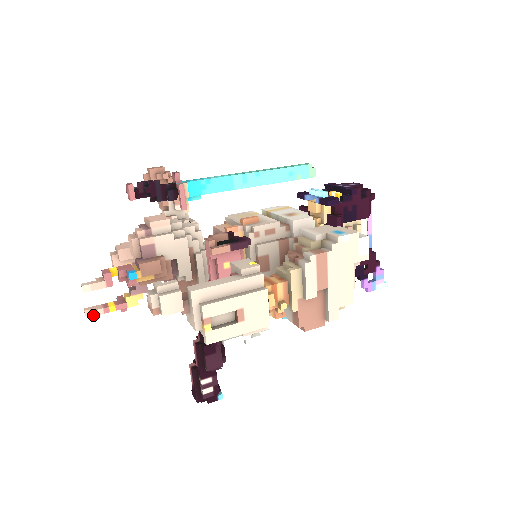
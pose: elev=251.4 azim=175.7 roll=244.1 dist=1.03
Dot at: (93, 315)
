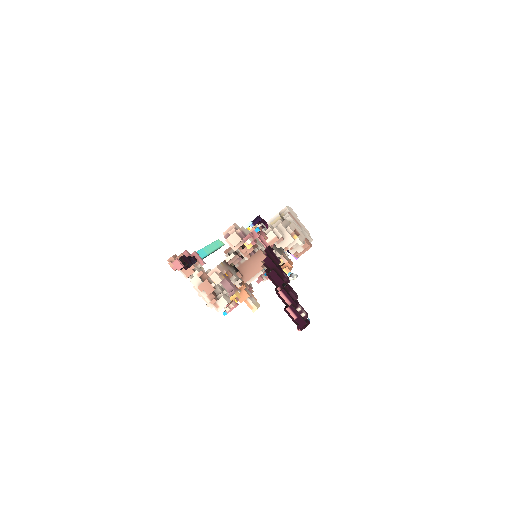
Dot at: (233, 306)
